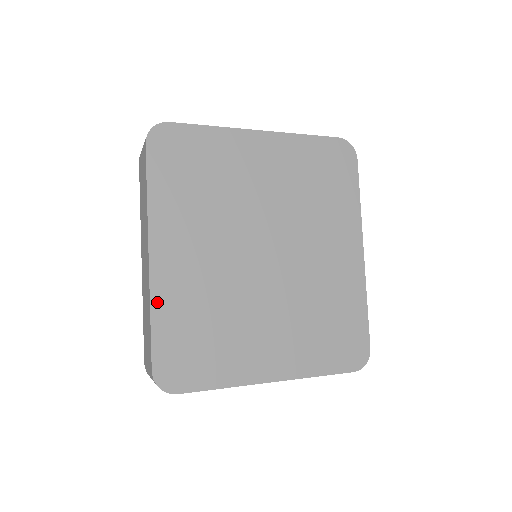
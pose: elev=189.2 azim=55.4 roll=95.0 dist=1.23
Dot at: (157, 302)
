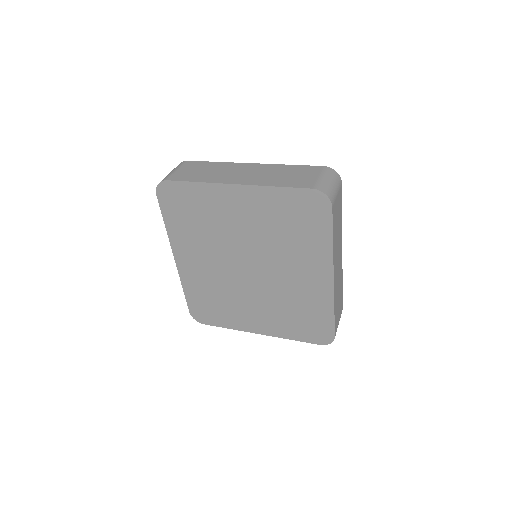
Dot at: (185, 283)
